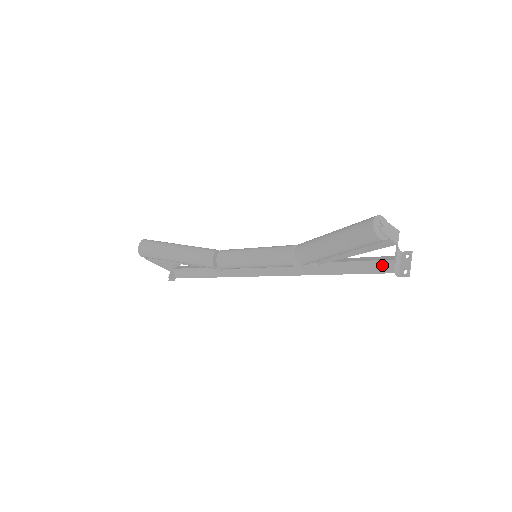
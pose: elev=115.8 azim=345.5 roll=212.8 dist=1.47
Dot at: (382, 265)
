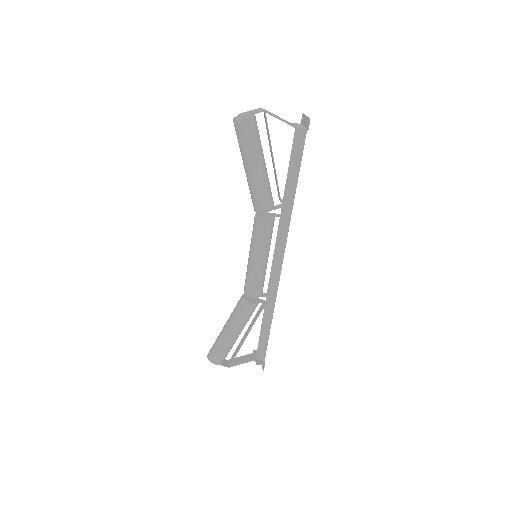
Dot at: (297, 142)
